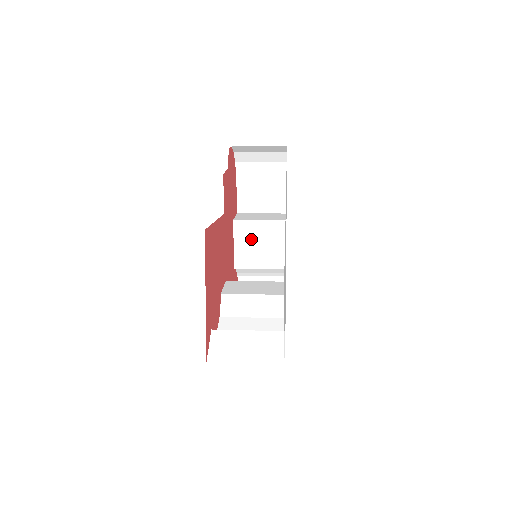
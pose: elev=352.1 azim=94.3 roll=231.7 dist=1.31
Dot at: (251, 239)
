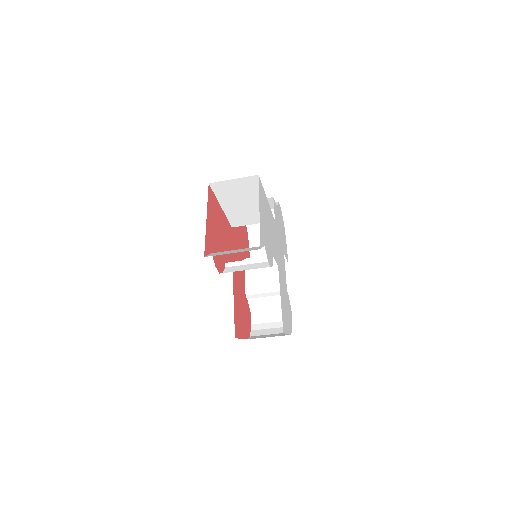
Dot at: (258, 271)
